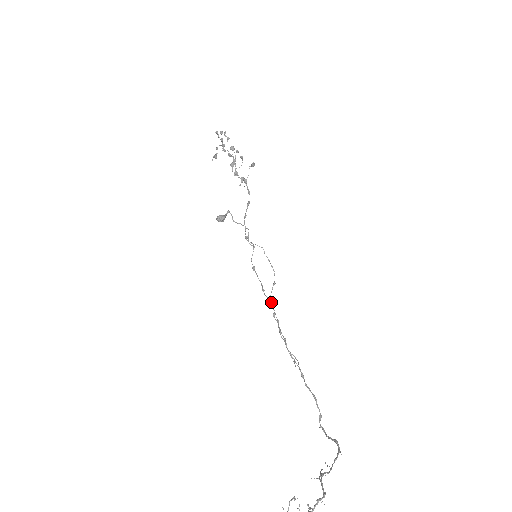
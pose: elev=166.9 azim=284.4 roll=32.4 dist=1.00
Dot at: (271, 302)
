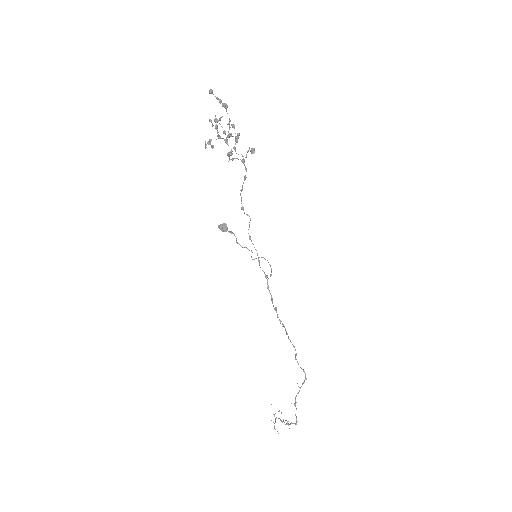
Dot at: (267, 284)
